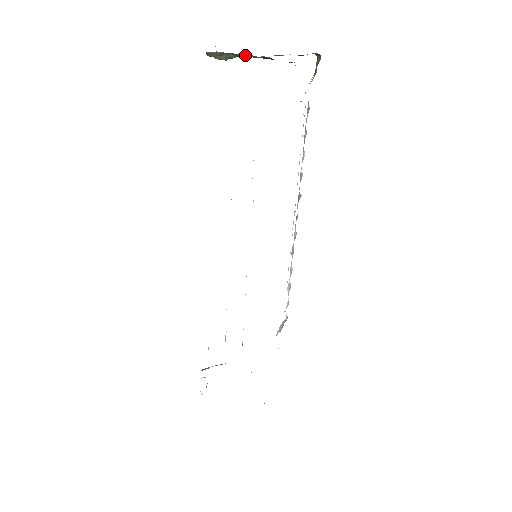
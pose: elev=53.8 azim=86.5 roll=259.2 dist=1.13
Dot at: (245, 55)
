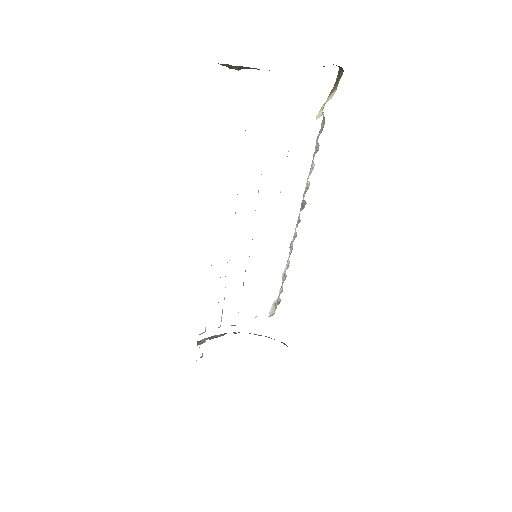
Dot at: occluded
